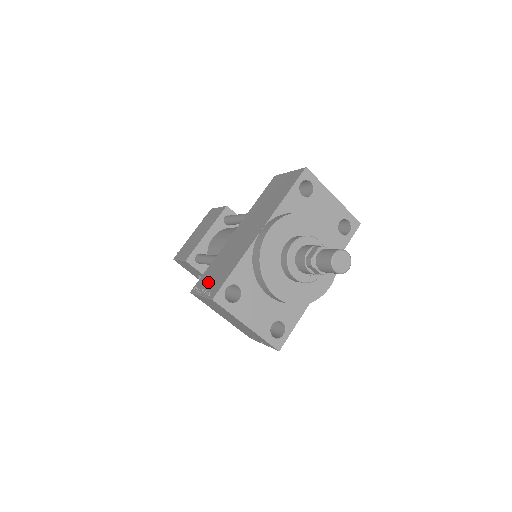
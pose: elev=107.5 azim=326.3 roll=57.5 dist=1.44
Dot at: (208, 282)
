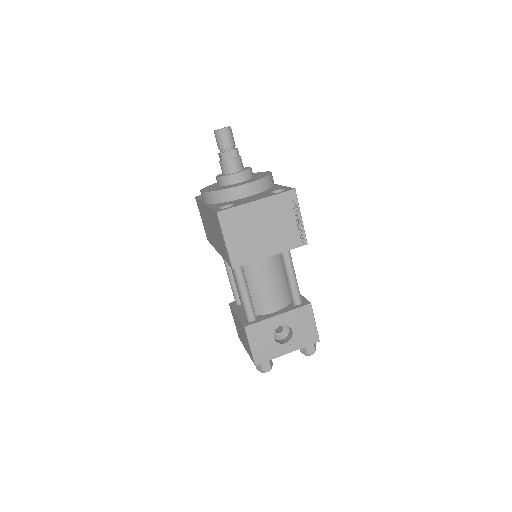
Dot at: (222, 241)
